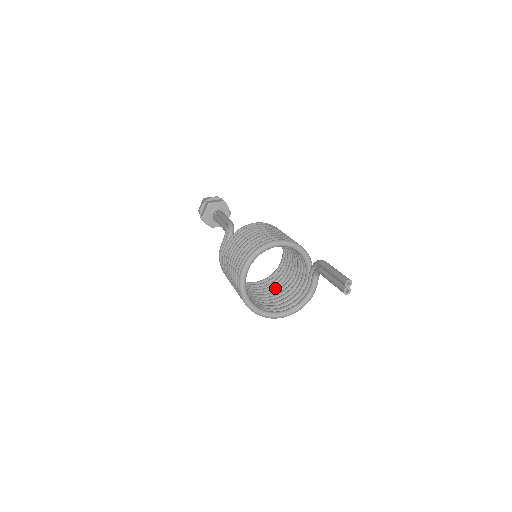
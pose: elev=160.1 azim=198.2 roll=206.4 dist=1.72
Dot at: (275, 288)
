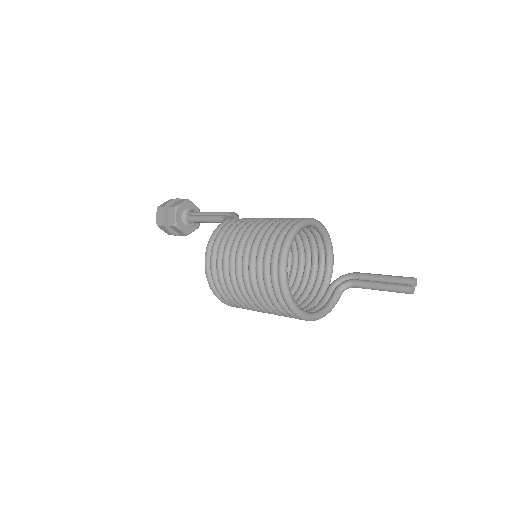
Dot at: occluded
